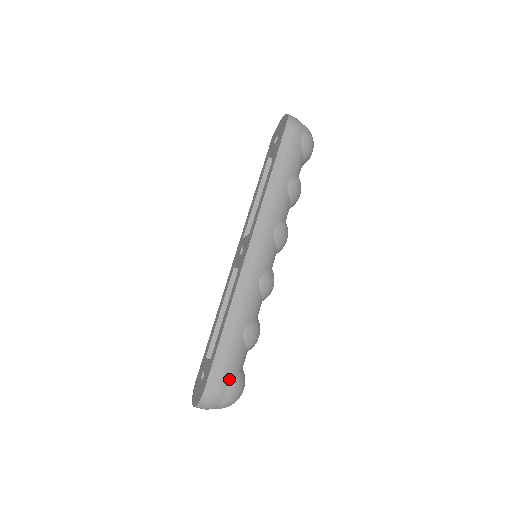
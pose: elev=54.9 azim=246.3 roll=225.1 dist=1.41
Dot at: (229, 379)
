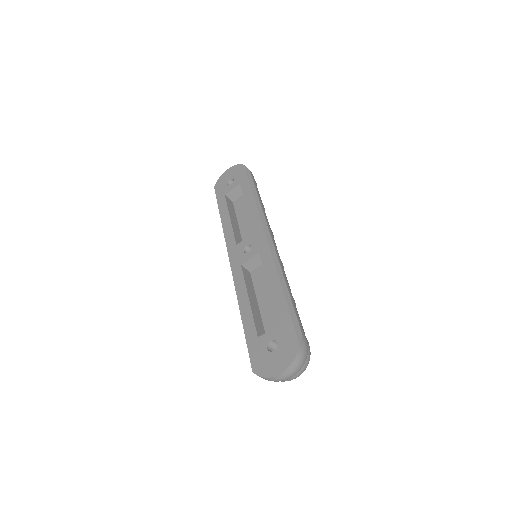
Dot at: occluded
